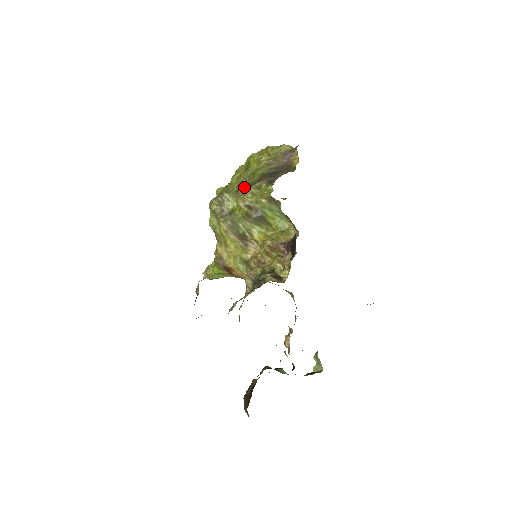
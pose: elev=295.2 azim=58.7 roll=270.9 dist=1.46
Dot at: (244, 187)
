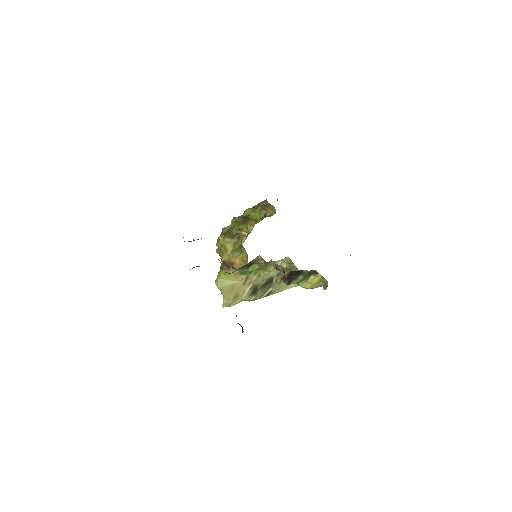
Dot at: occluded
